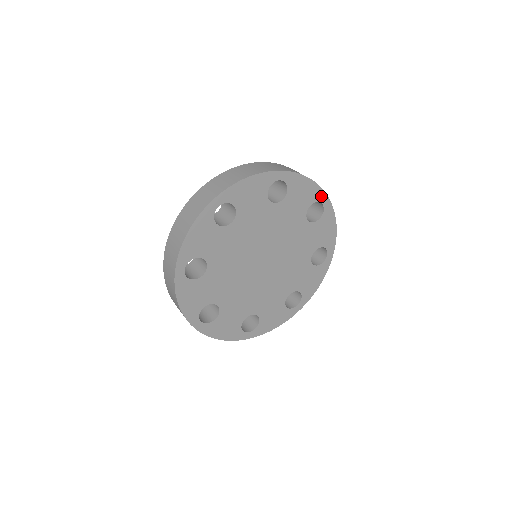
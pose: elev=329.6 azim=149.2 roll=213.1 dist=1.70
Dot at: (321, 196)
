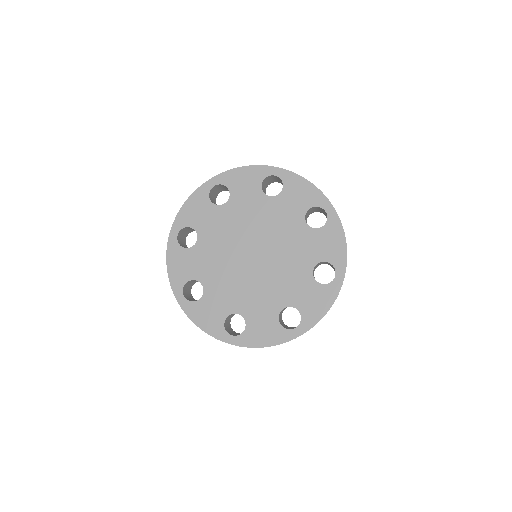
Dot at: (323, 202)
